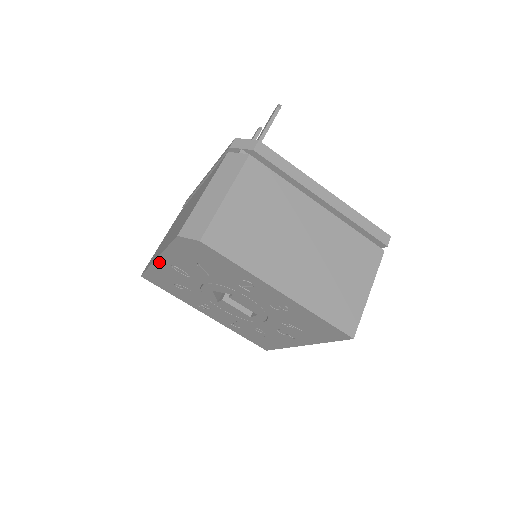
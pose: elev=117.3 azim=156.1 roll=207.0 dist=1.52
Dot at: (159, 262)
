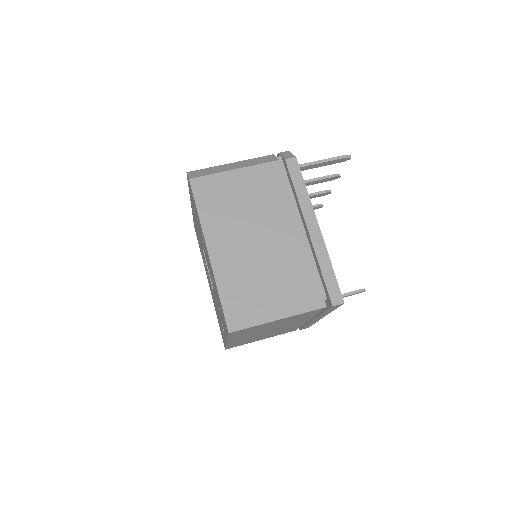
Dot at: occluded
